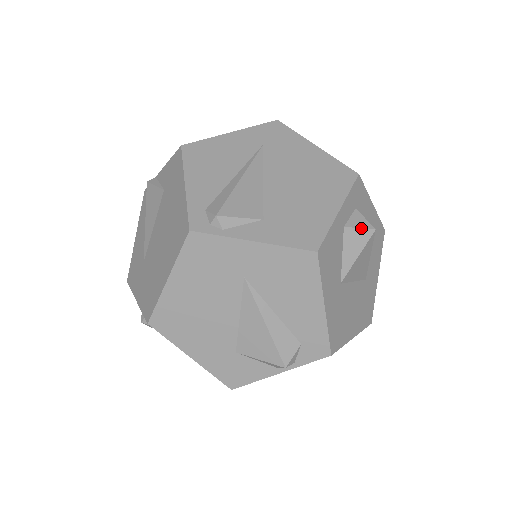
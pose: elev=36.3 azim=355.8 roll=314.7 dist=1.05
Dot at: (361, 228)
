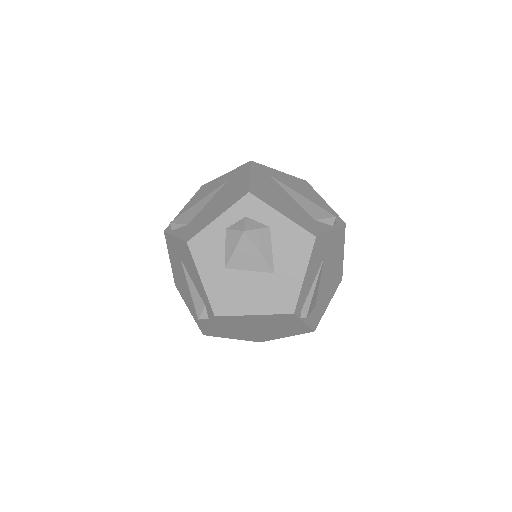
Dot at: (236, 230)
